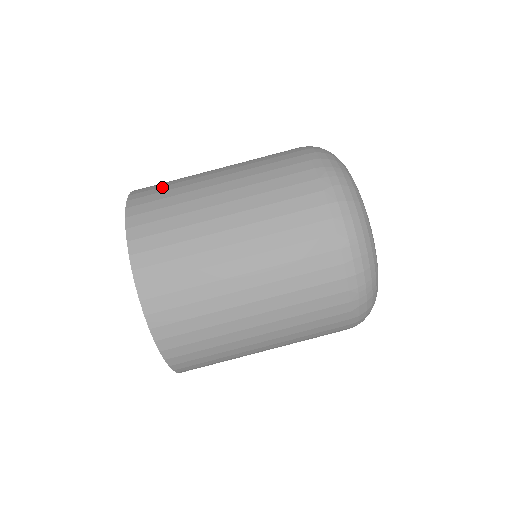
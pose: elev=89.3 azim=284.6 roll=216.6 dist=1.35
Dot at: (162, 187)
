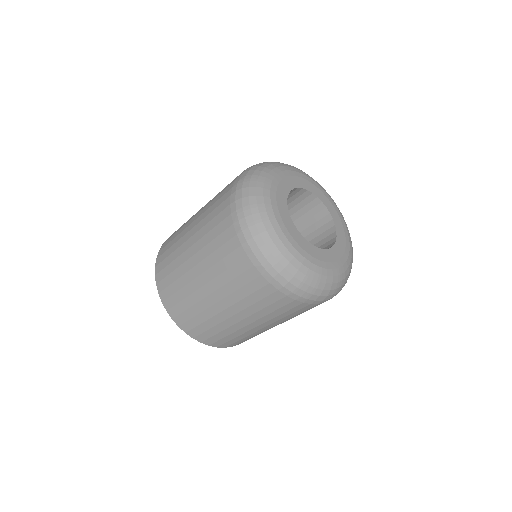
Dot at: (171, 285)
